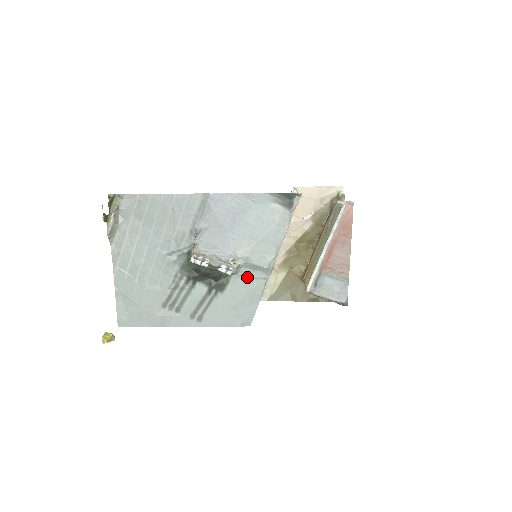
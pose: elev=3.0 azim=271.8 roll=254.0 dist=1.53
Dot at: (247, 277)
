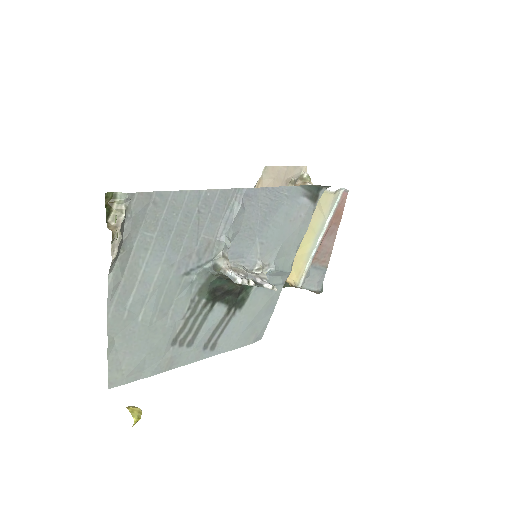
Dot at: occluded
